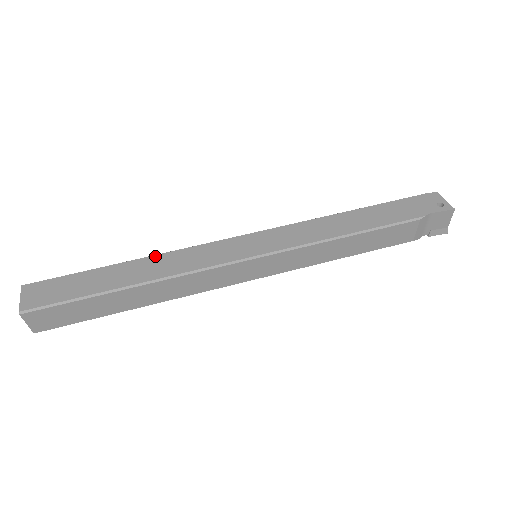
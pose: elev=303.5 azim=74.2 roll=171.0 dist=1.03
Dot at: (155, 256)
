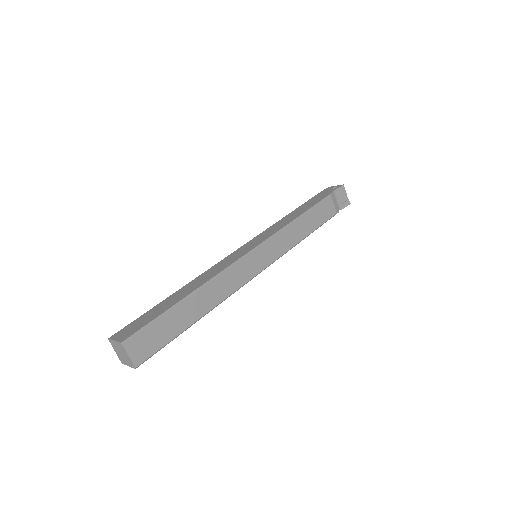
Dot at: (193, 280)
